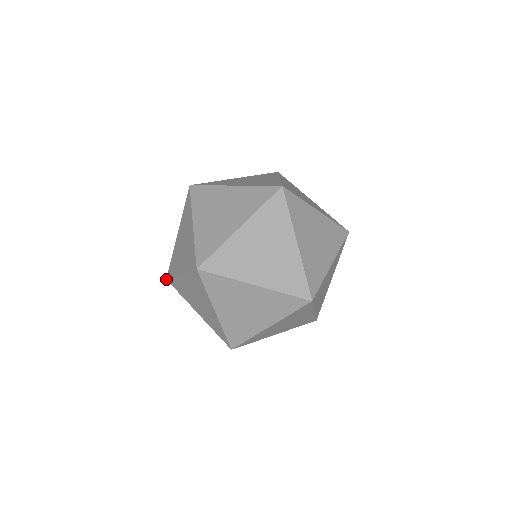
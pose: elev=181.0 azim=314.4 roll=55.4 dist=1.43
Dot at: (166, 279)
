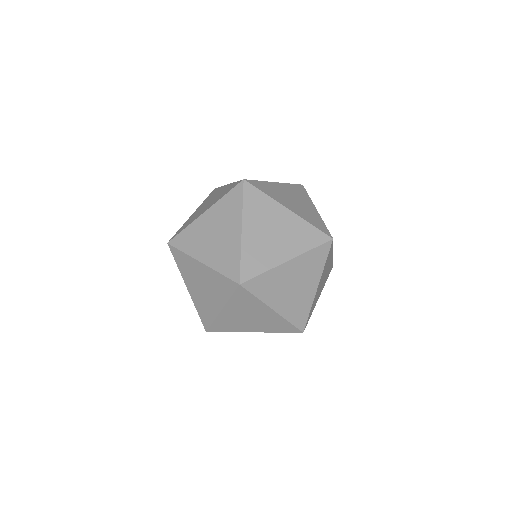
Dot at: (167, 243)
